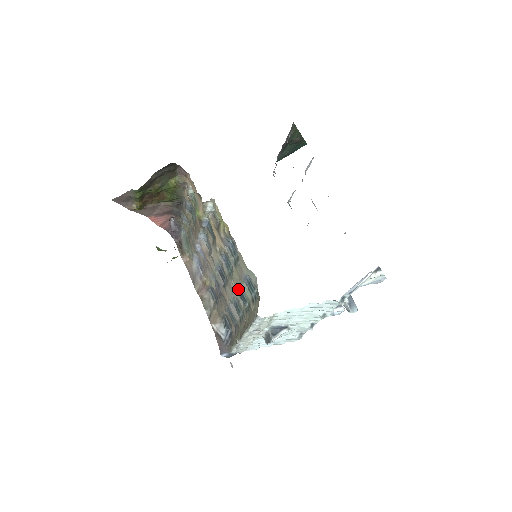
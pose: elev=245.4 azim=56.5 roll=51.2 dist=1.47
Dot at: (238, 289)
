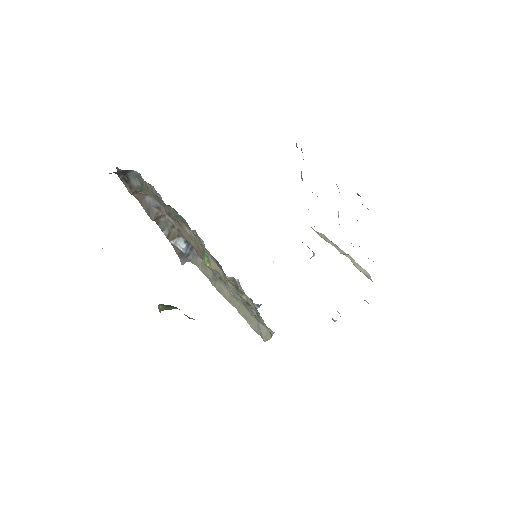
Dot at: occluded
